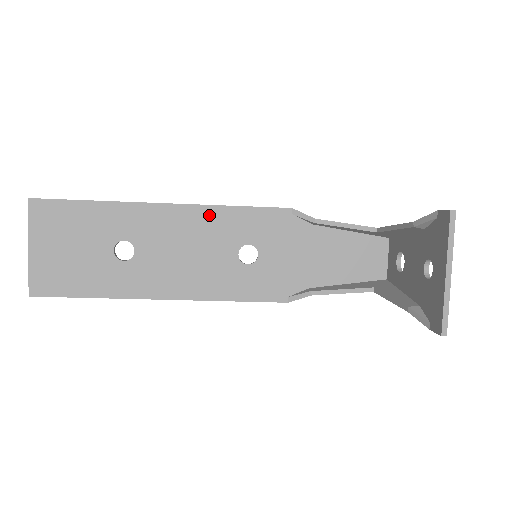
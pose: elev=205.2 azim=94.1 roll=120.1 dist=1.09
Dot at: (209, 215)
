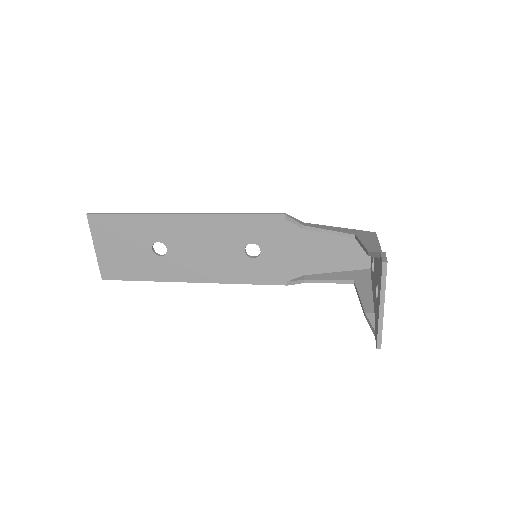
Dot at: (218, 222)
